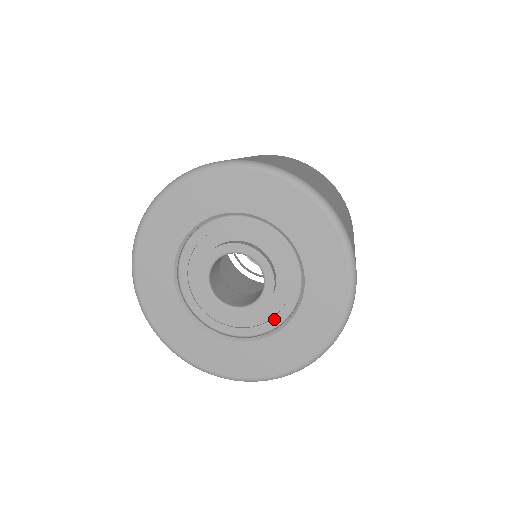
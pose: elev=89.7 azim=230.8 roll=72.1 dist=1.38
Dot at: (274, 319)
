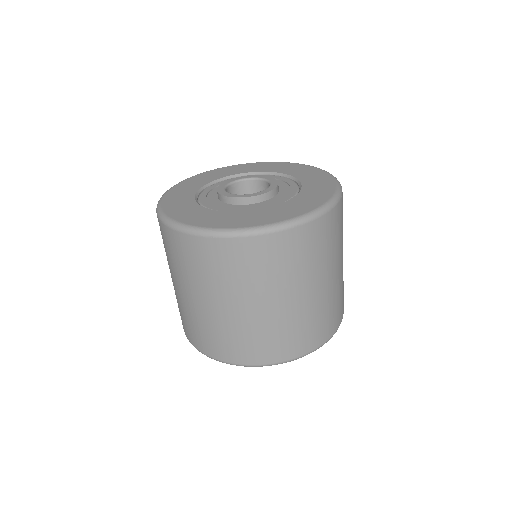
Dot at: (291, 185)
